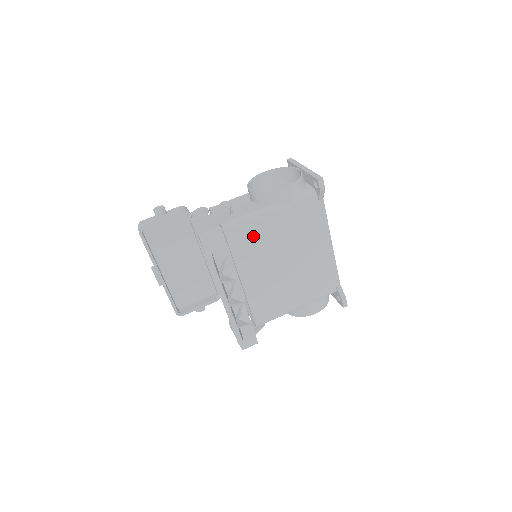
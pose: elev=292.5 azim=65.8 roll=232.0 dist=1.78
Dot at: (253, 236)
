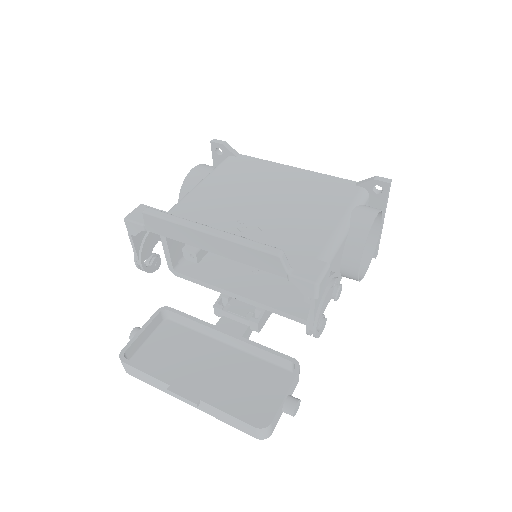
Dot at: (199, 206)
